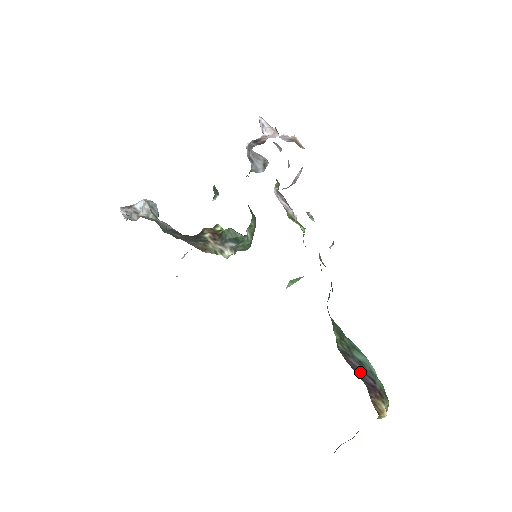
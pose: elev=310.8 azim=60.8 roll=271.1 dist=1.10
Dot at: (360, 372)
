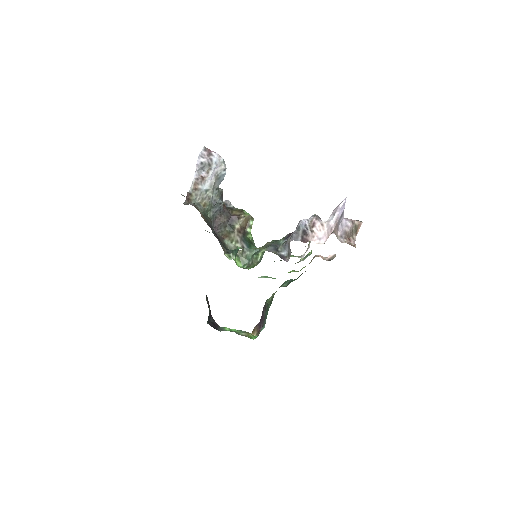
Dot at: (263, 317)
